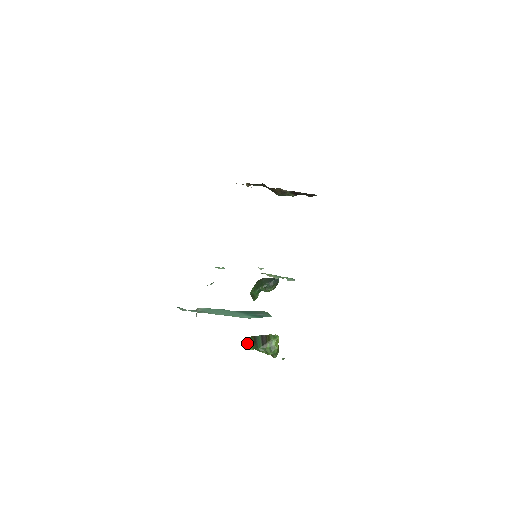
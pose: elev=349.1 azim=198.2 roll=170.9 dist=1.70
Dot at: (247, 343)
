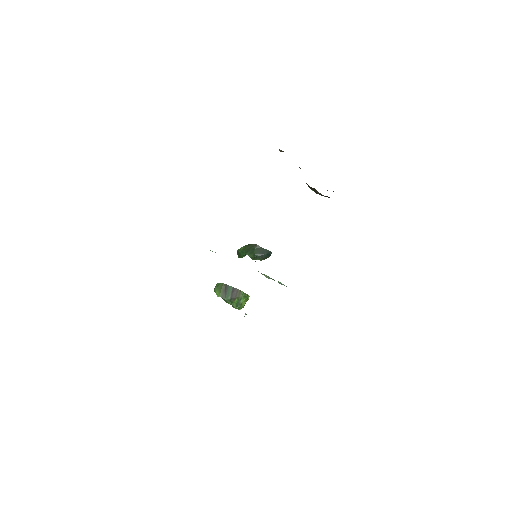
Dot at: (217, 288)
